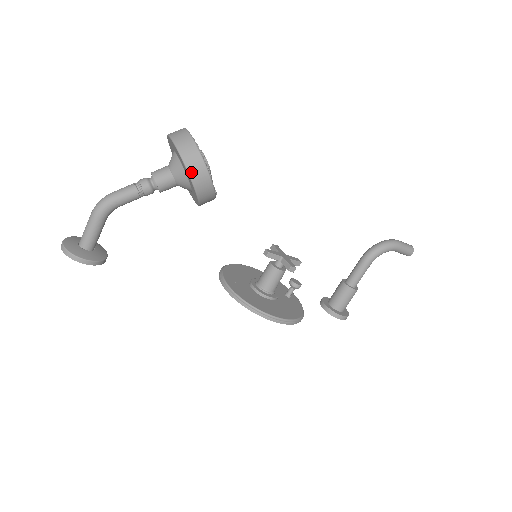
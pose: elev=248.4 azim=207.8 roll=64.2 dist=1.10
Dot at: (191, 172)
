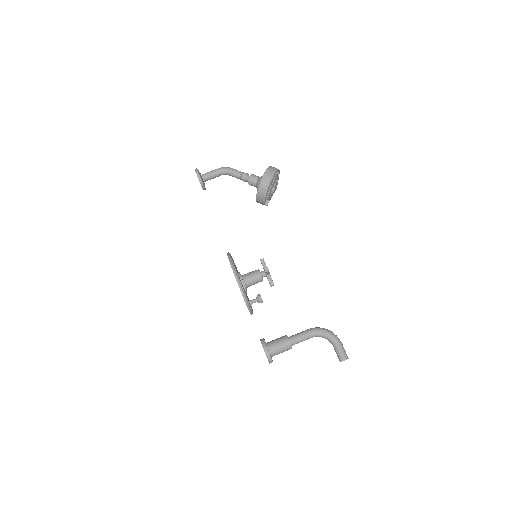
Dot at: (267, 171)
